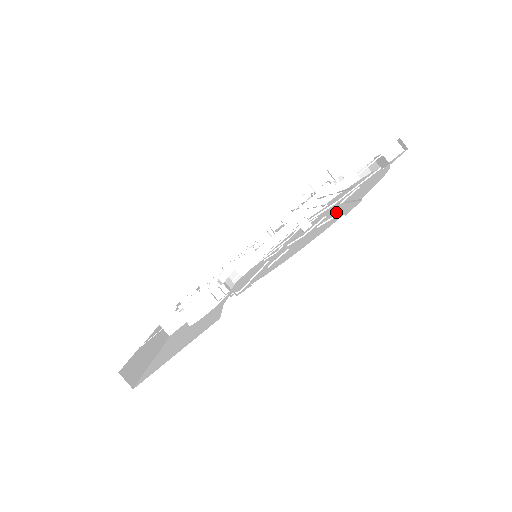
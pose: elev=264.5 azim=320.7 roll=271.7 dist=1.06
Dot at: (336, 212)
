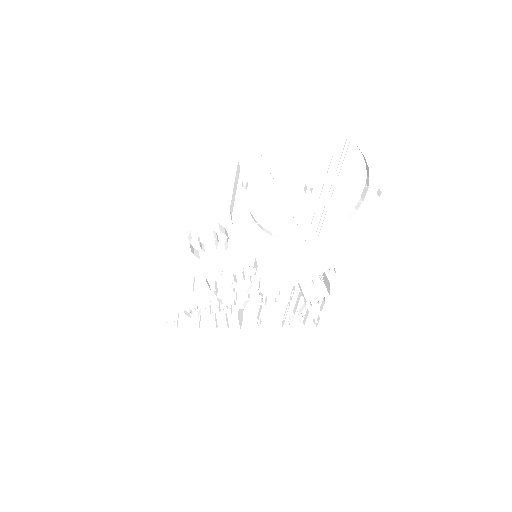
Dot at: occluded
